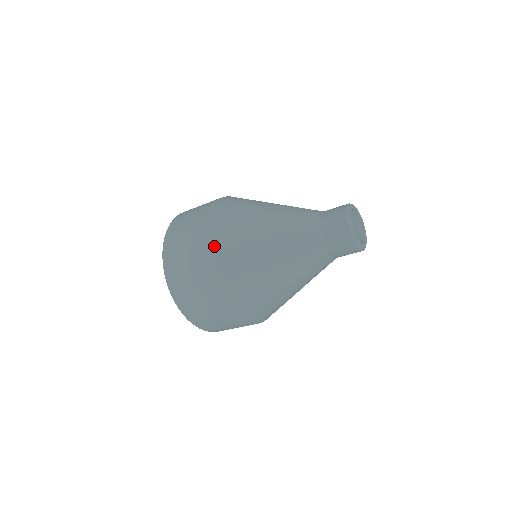
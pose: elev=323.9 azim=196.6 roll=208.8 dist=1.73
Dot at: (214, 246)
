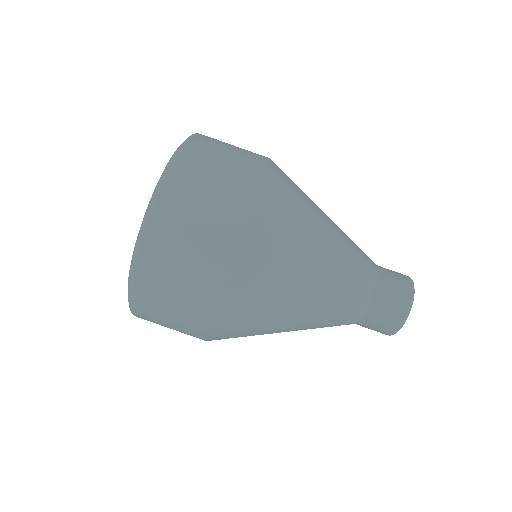
Dot at: (279, 169)
